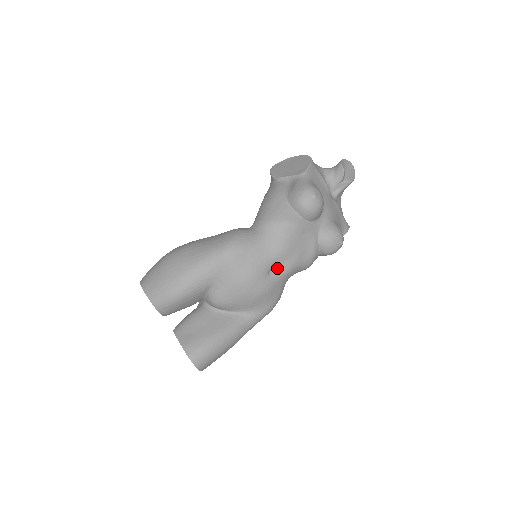
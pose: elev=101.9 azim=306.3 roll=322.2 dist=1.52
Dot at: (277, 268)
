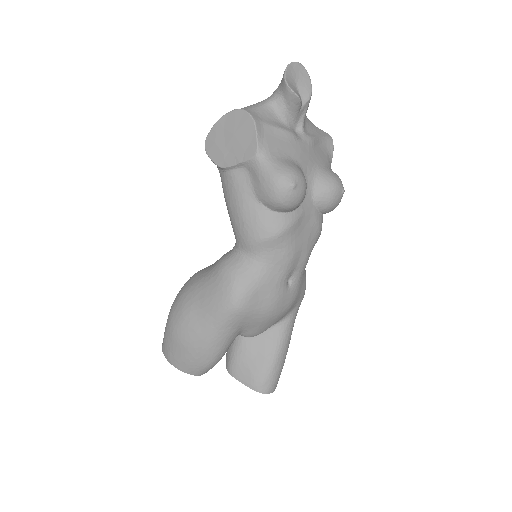
Dot at: (293, 273)
